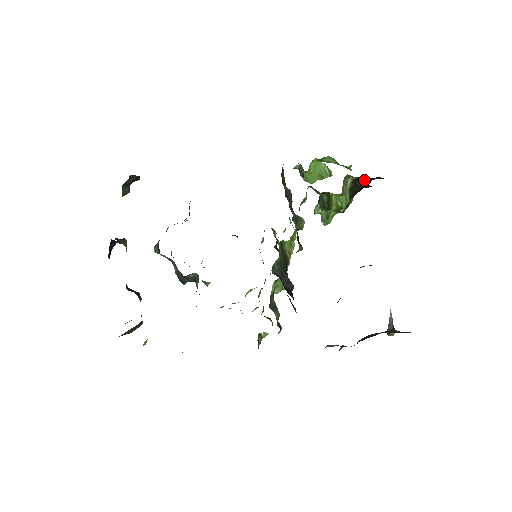
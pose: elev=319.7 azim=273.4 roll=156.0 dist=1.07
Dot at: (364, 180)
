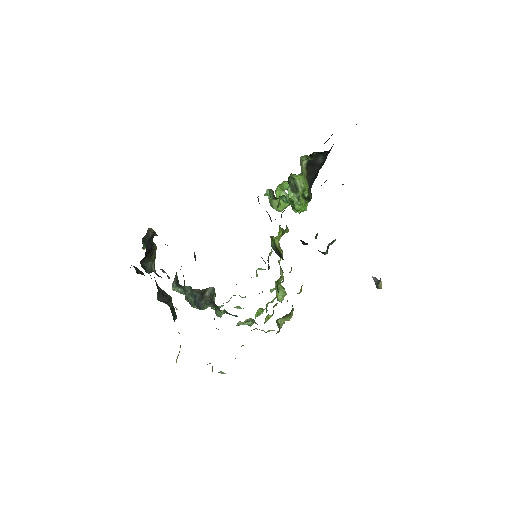
Dot at: (313, 168)
